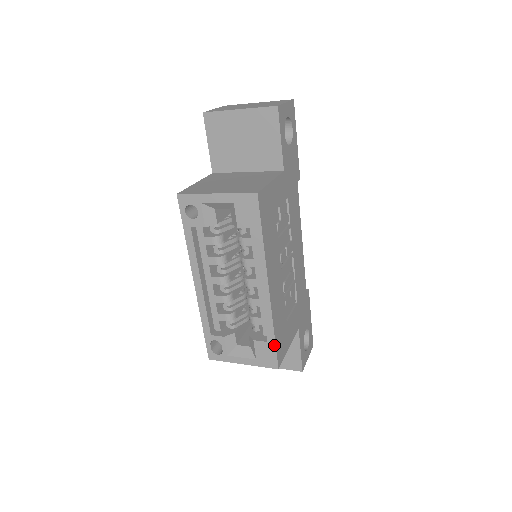
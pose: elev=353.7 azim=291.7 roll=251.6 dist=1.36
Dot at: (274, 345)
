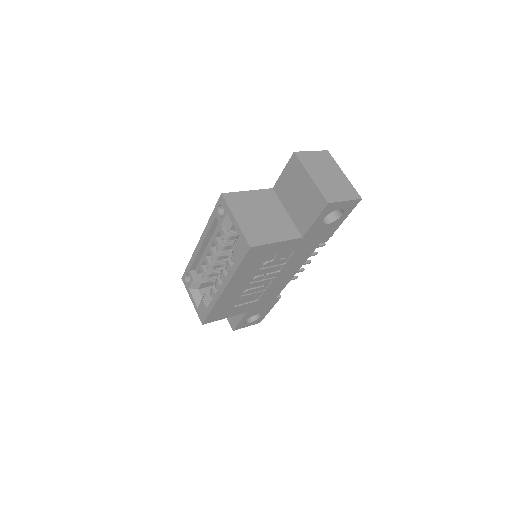
Dot at: (208, 314)
